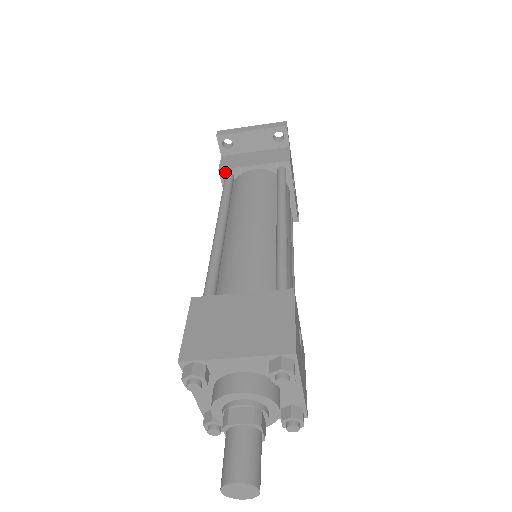
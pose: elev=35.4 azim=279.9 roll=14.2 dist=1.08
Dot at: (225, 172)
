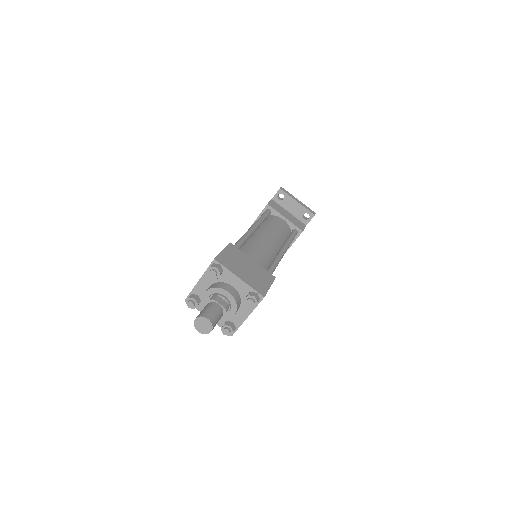
Dot at: (269, 208)
